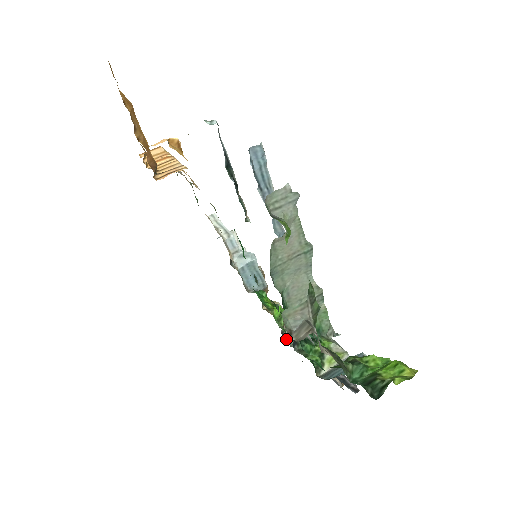
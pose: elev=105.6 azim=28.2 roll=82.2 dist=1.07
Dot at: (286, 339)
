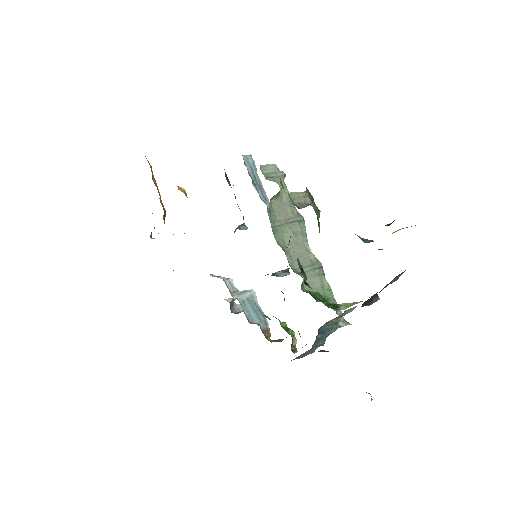
Dot at: occluded
